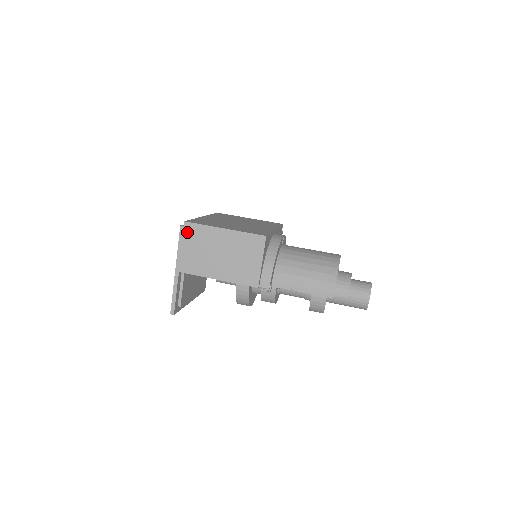
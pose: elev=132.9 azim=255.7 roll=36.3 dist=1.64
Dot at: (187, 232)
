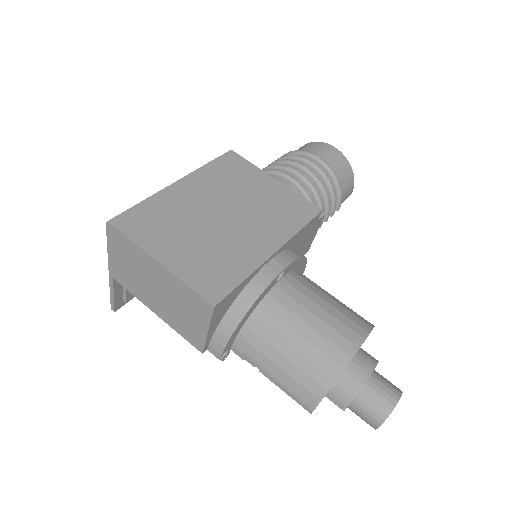
Dot at: (113, 237)
